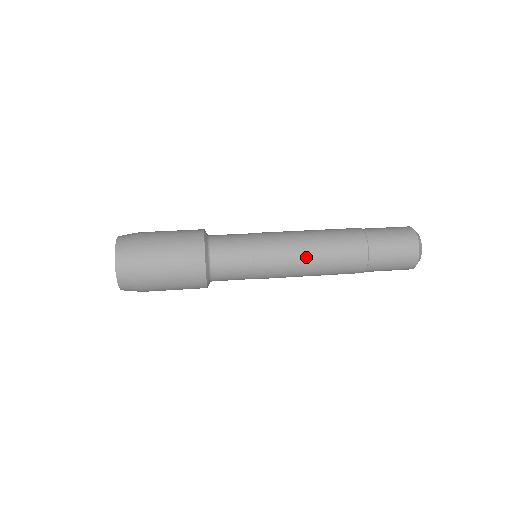
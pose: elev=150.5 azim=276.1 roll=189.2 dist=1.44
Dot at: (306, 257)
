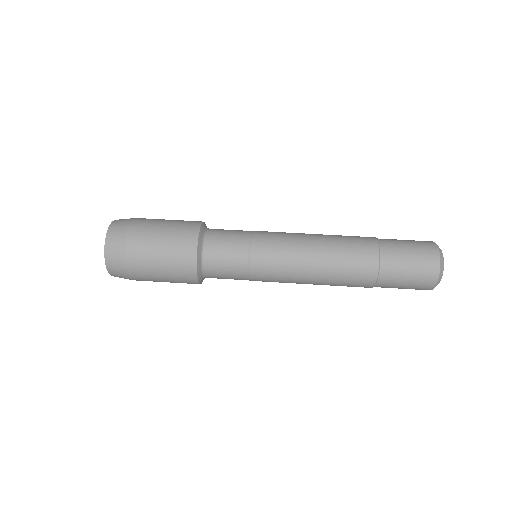
Dot at: occluded
